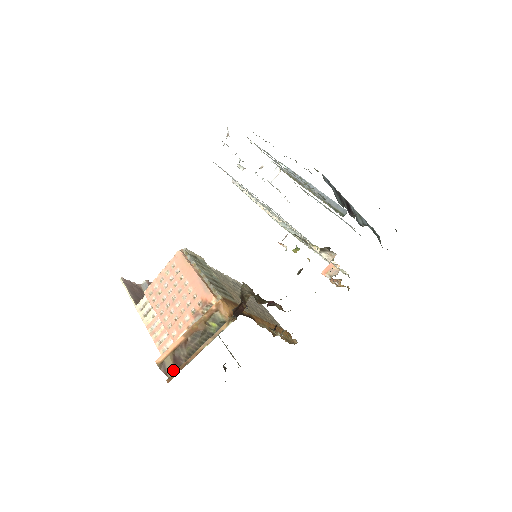
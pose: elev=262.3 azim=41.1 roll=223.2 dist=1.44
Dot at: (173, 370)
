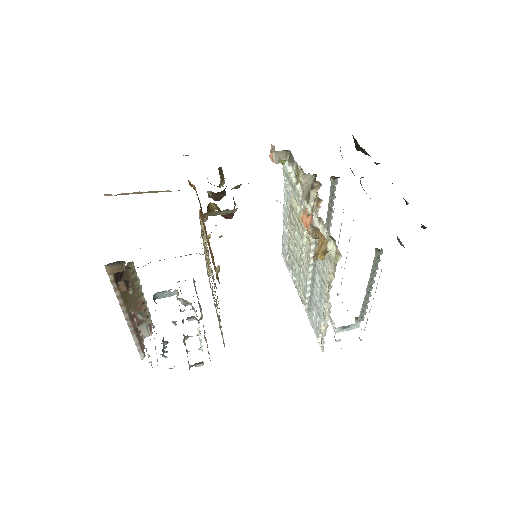
Dot at: occluded
